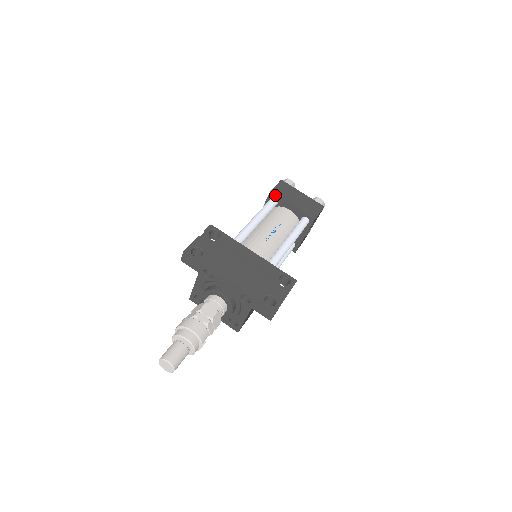
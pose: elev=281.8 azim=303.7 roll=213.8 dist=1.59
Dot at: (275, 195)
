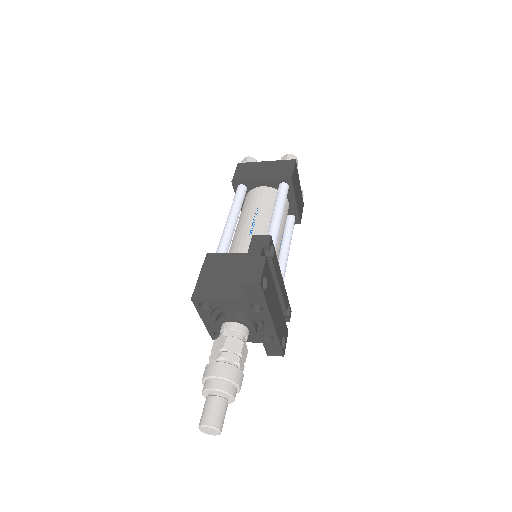
Dot at: (292, 184)
